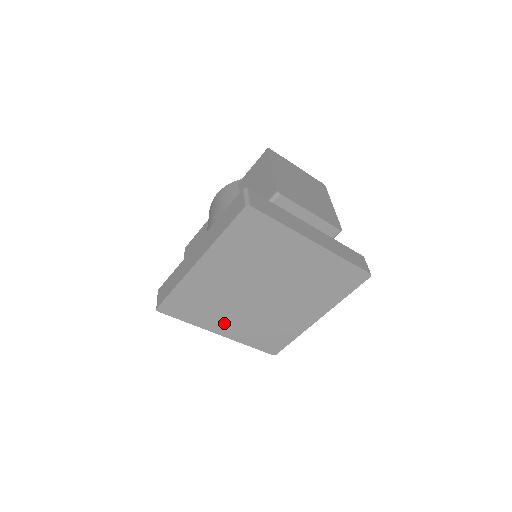
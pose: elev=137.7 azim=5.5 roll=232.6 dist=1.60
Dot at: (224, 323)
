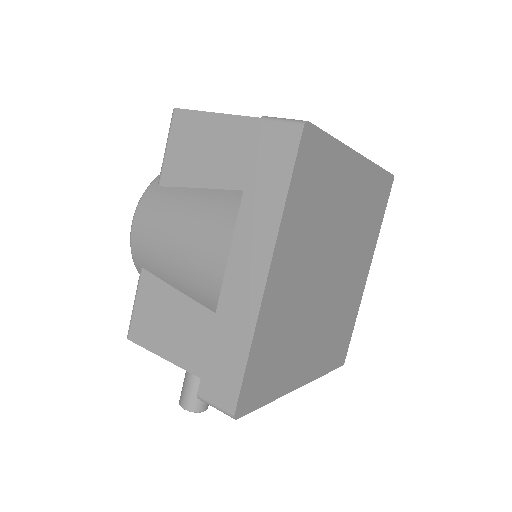
Dot at: (302, 362)
